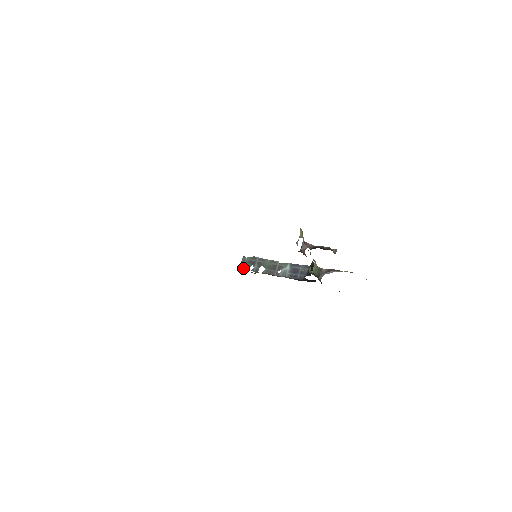
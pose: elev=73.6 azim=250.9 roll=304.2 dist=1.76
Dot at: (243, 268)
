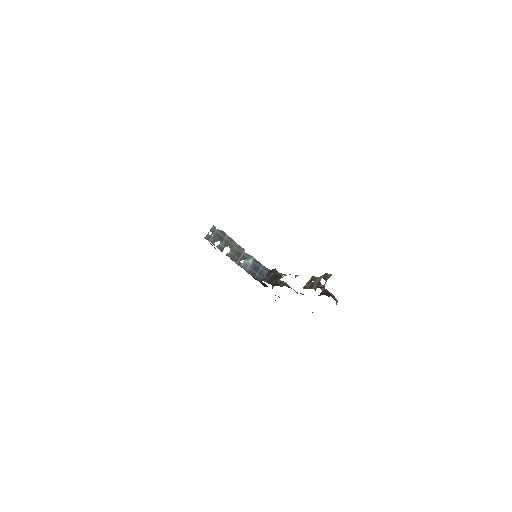
Dot at: (210, 239)
